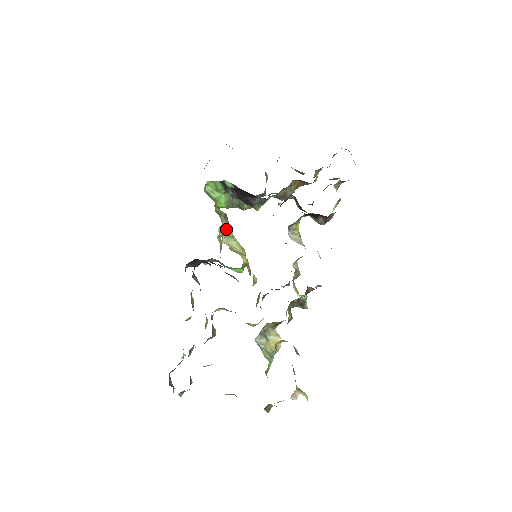
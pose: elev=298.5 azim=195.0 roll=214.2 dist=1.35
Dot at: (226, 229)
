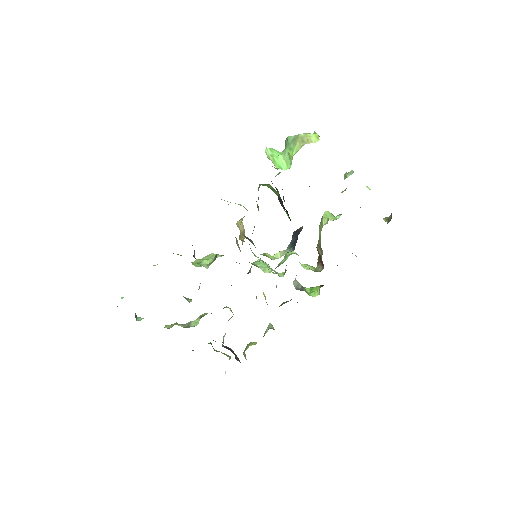
Dot at: occluded
